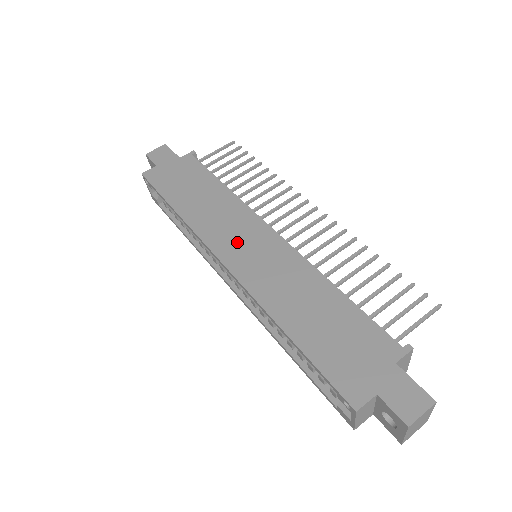
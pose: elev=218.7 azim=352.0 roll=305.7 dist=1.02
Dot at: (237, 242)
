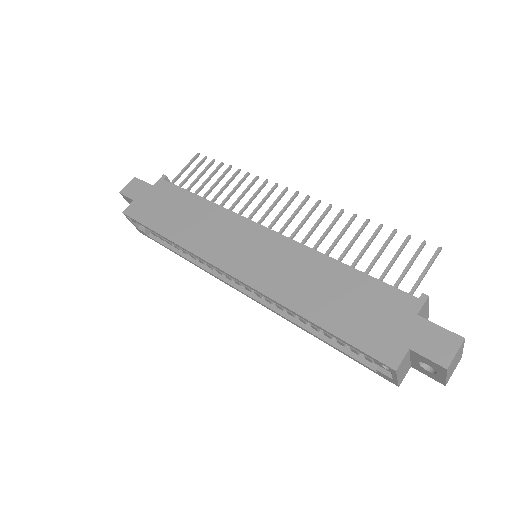
Dot at: (234, 249)
